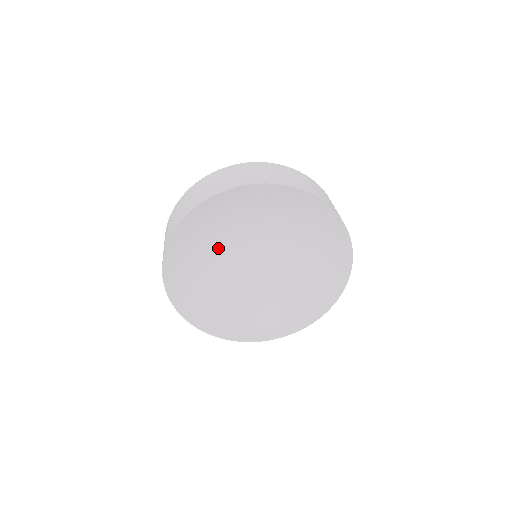
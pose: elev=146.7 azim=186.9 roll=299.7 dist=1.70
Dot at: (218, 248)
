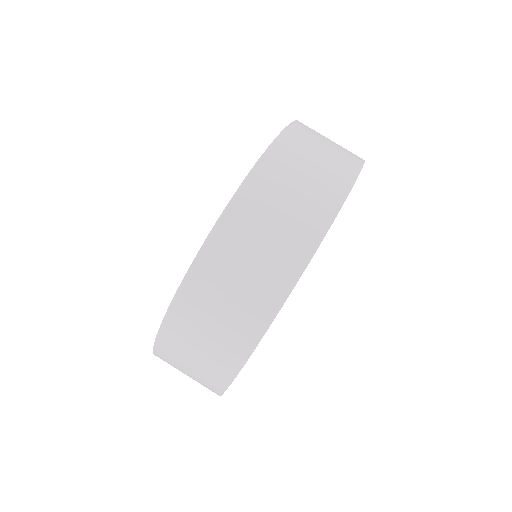
Dot at: occluded
